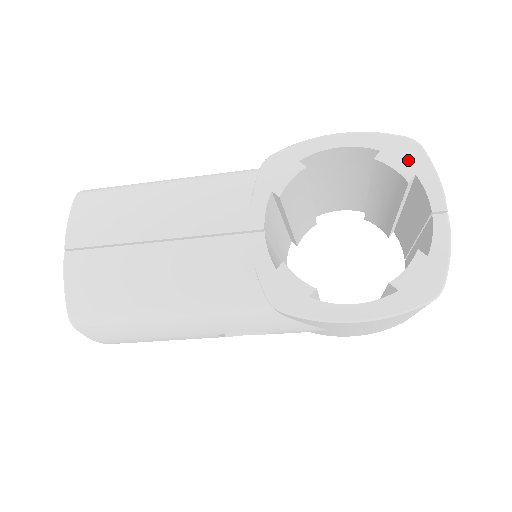
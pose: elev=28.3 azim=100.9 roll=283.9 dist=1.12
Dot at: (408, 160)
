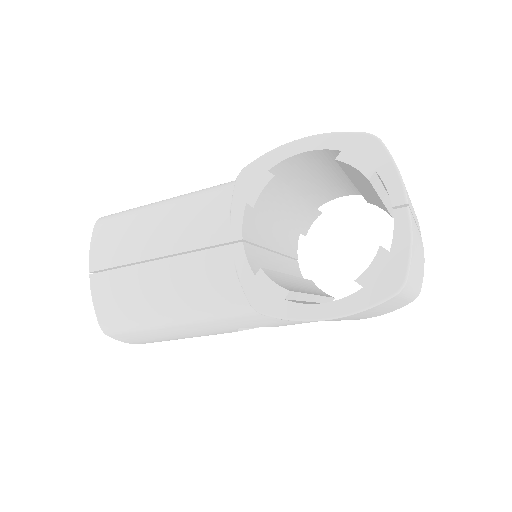
Dot at: (367, 157)
